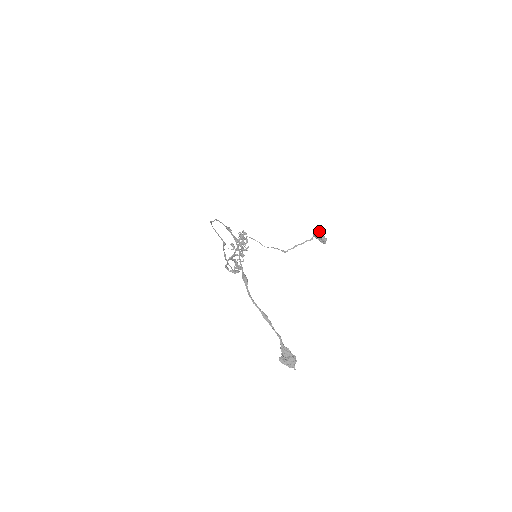
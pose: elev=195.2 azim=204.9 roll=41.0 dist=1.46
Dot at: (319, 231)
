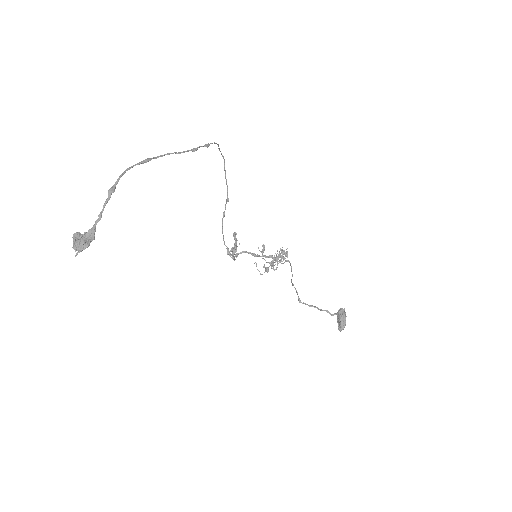
Dot at: occluded
